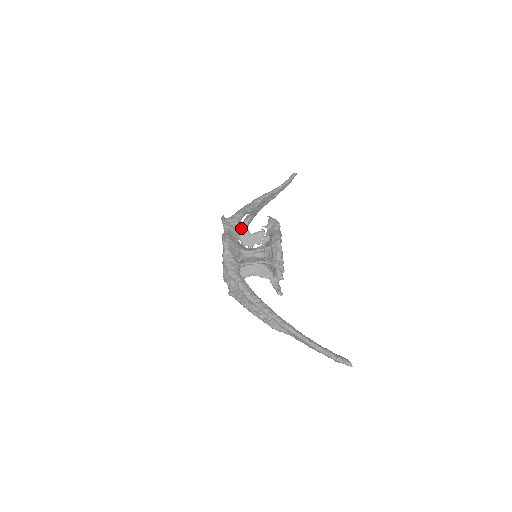
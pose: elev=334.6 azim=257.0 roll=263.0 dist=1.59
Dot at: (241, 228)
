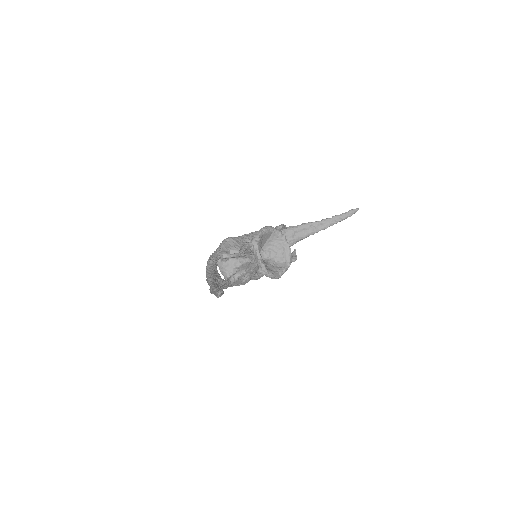
Dot at: occluded
